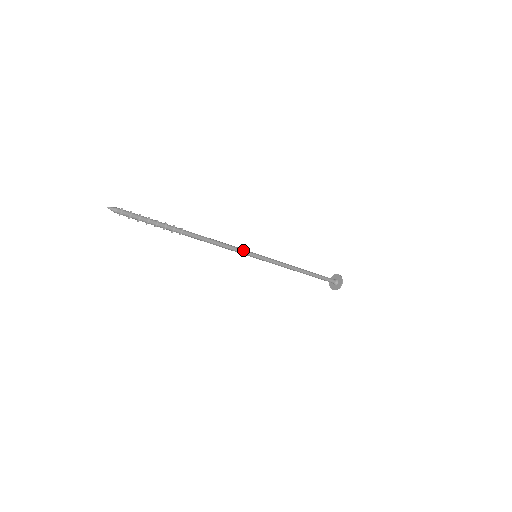
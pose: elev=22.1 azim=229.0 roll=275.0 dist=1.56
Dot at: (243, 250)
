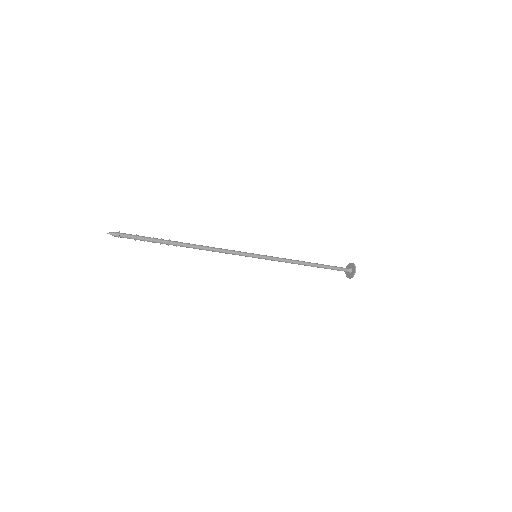
Dot at: (241, 254)
